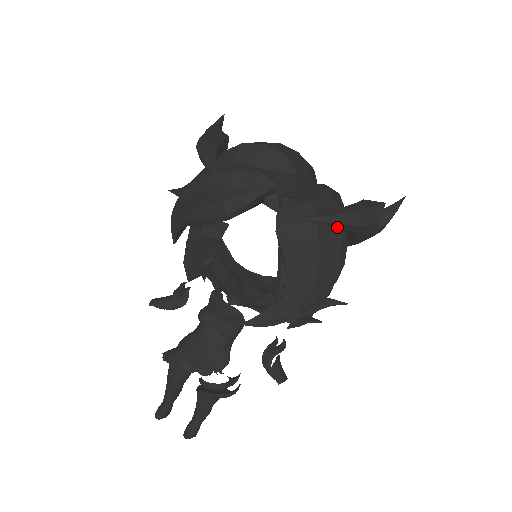
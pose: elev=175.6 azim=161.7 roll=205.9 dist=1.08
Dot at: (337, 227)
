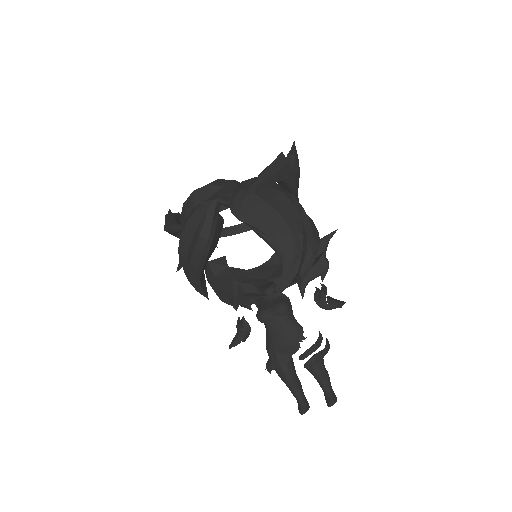
Dot at: (265, 184)
